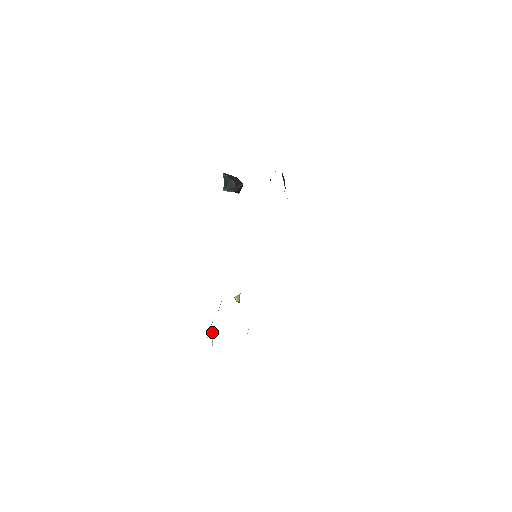
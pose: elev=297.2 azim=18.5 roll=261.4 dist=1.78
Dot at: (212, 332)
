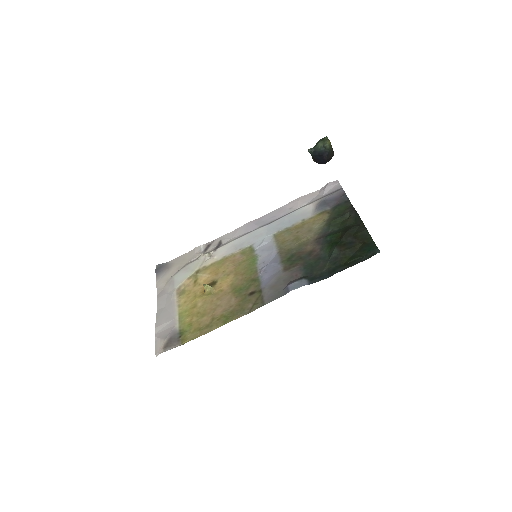
Dot at: (163, 339)
